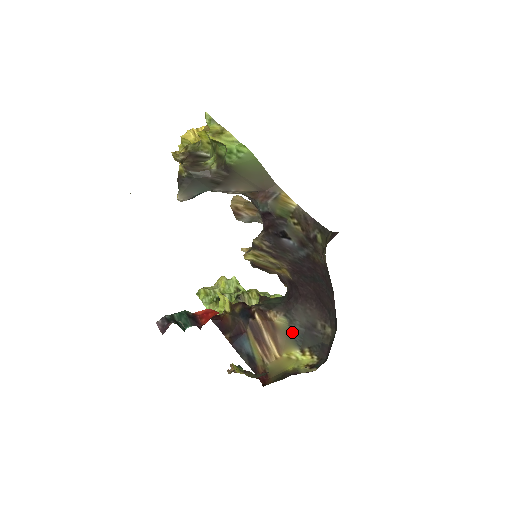
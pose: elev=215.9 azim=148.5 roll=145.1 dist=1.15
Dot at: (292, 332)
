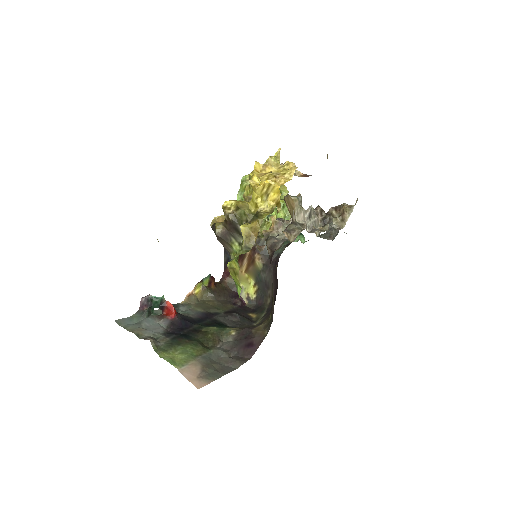
Dot at: (259, 274)
